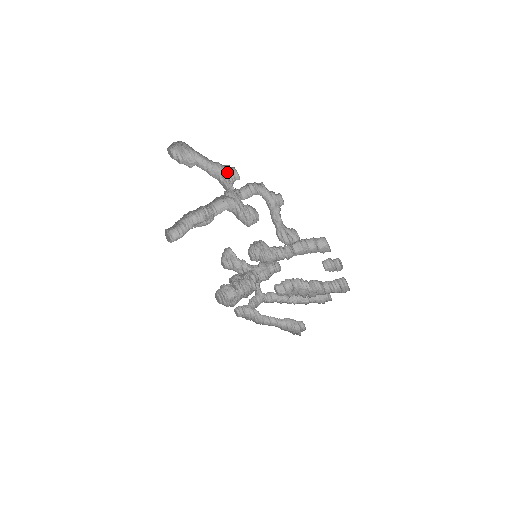
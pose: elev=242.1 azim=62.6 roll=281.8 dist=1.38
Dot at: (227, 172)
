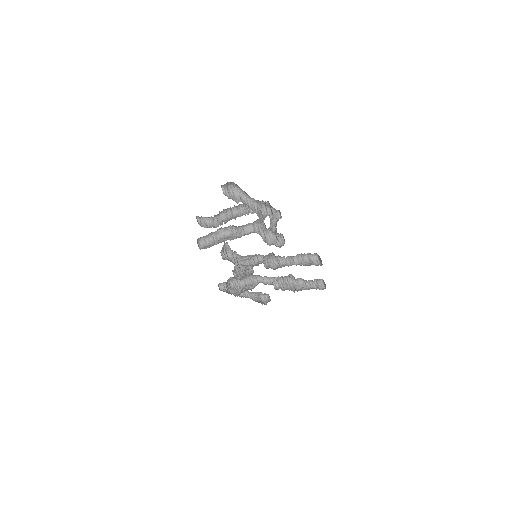
Dot at: (261, 206)
